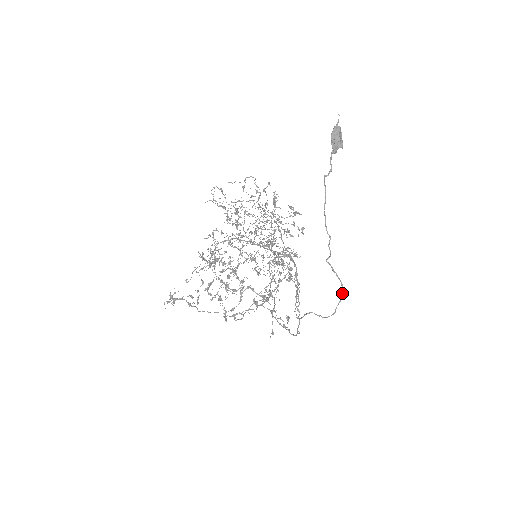
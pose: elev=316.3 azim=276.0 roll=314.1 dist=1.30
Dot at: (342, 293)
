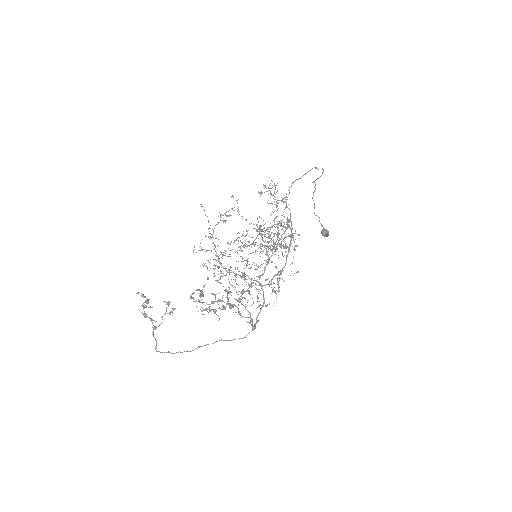
Dot at: (323, 169)
